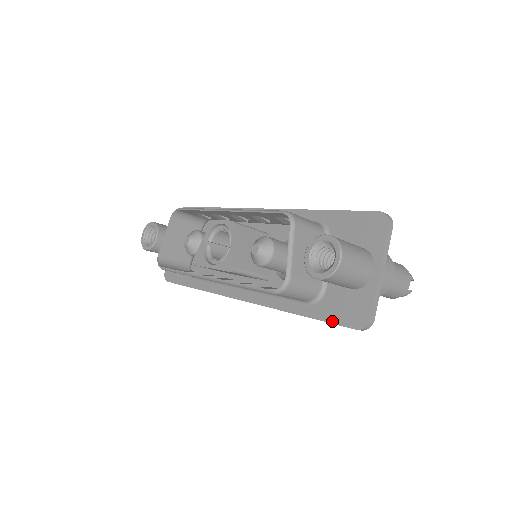
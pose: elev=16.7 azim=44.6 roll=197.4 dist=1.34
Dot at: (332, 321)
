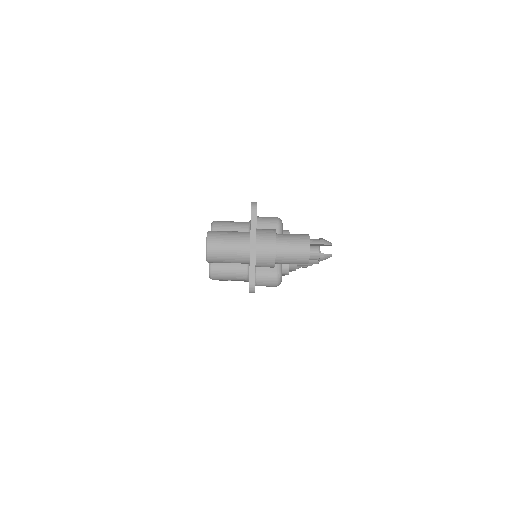
Dot at: occluded
